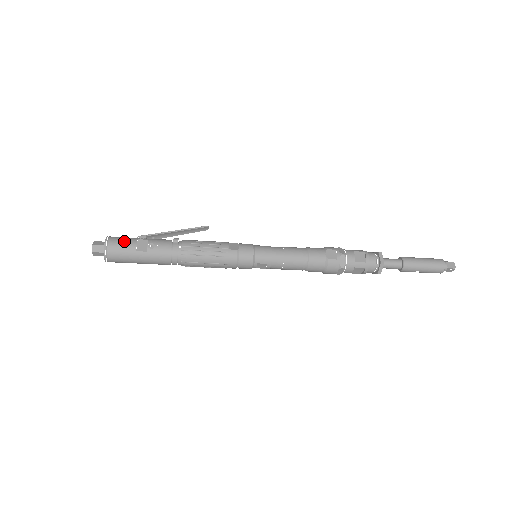
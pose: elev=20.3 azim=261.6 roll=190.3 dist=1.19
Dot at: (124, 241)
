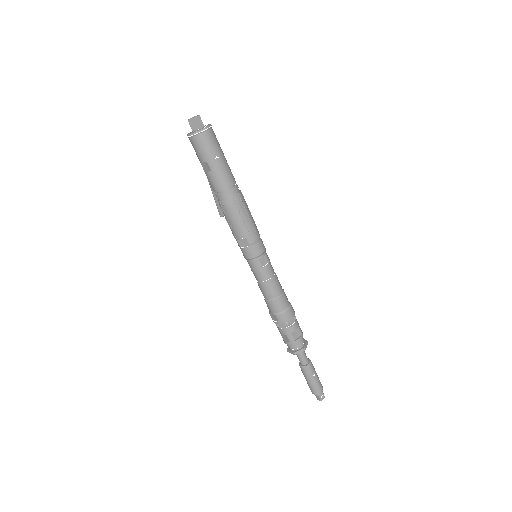
Dot at: occluded
